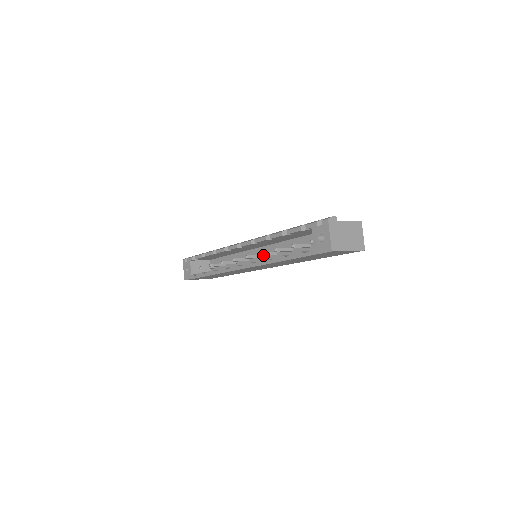
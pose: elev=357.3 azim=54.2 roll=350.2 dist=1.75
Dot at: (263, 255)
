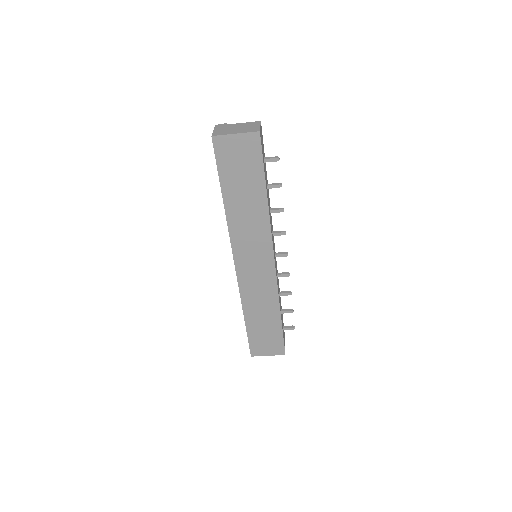
Dot at: occluded
